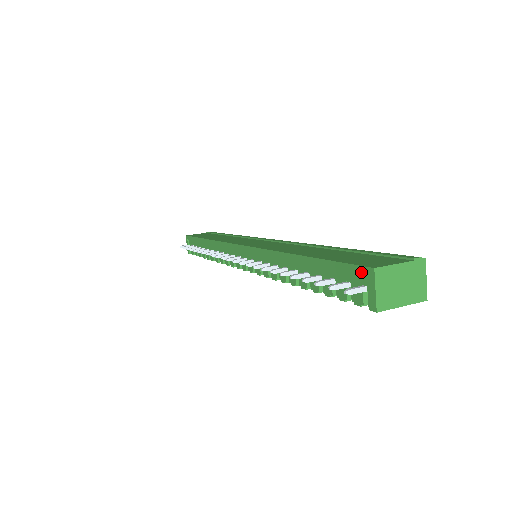
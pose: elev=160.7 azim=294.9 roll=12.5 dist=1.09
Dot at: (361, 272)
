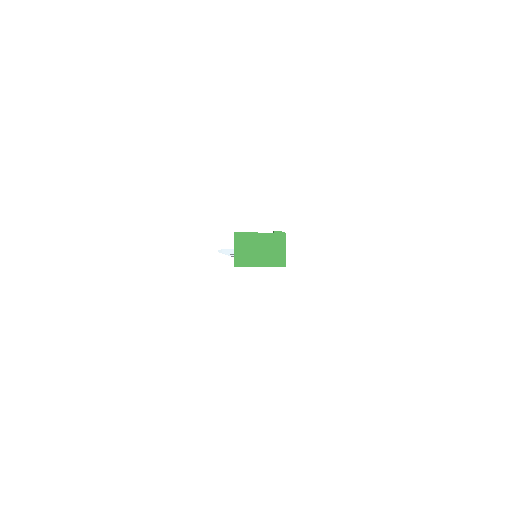
Dot at: occluded
